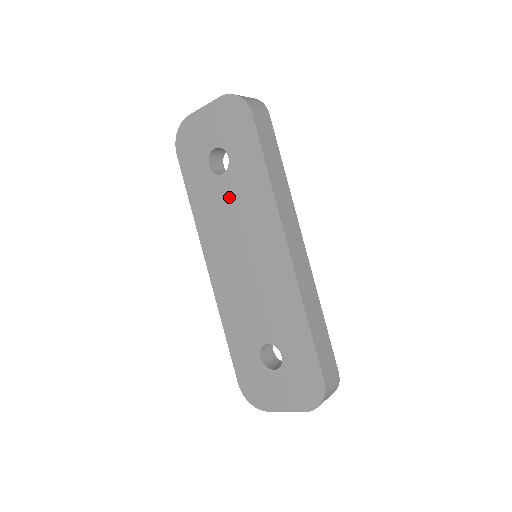
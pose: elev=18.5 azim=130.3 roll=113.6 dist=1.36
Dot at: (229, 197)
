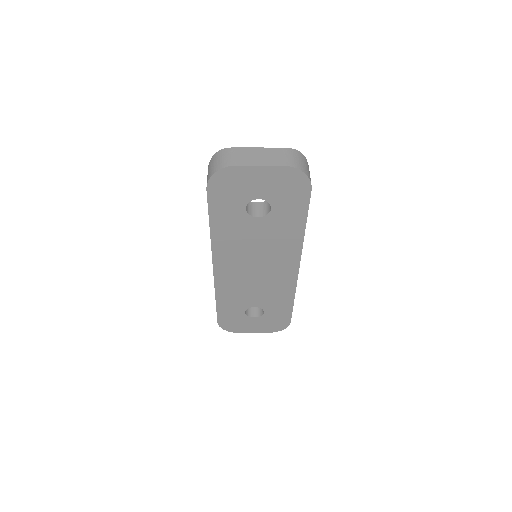
Dot at: (259, 233)
